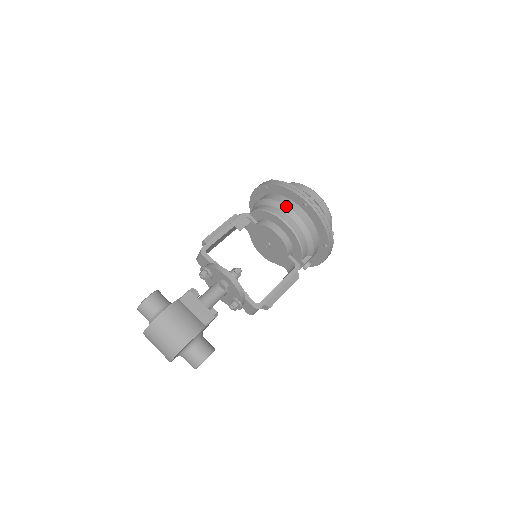
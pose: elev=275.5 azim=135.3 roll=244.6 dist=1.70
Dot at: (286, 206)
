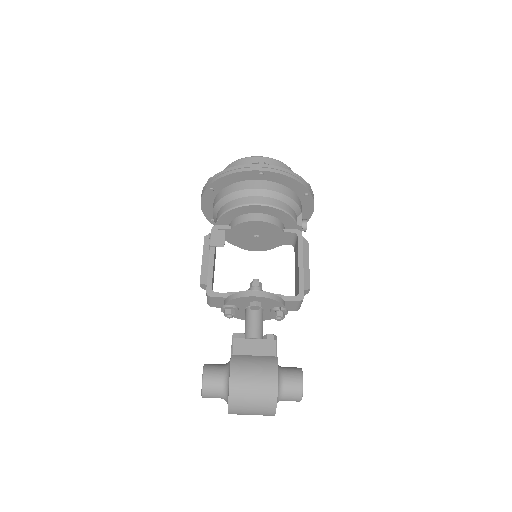
Dot at: (245, 190)
